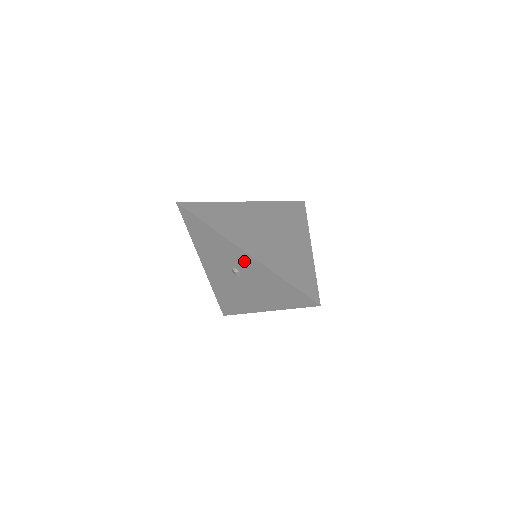
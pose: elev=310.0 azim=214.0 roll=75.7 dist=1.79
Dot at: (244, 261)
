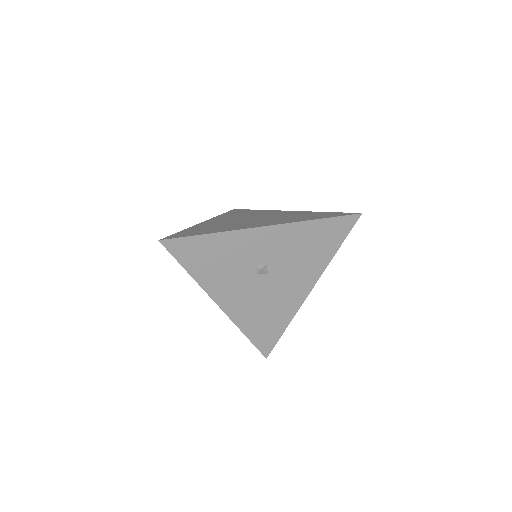
Dot at: (266, 242)
